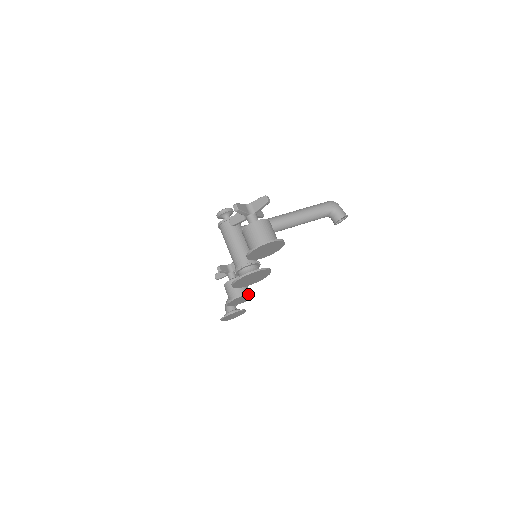
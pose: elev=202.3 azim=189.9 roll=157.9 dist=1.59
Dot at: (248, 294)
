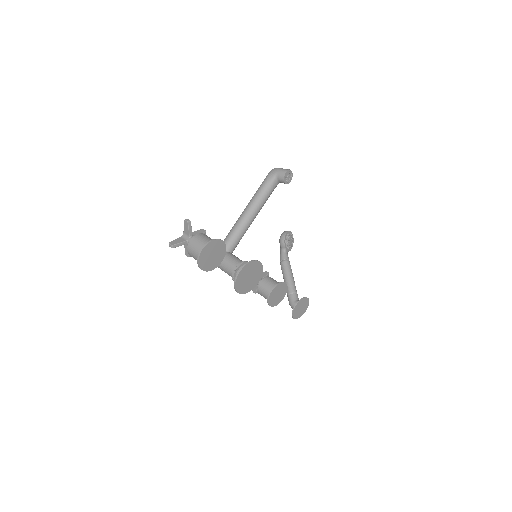
Dot at: (275, 287)
